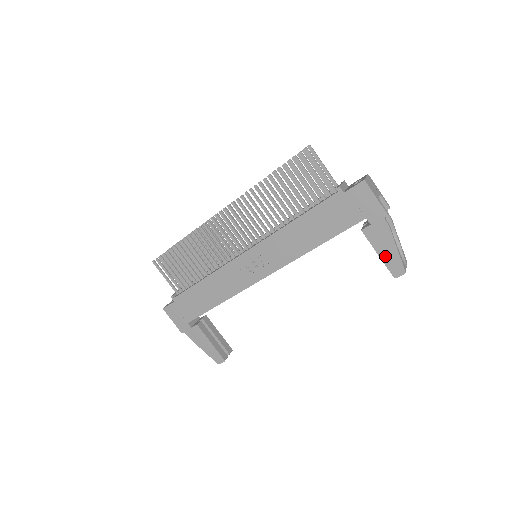
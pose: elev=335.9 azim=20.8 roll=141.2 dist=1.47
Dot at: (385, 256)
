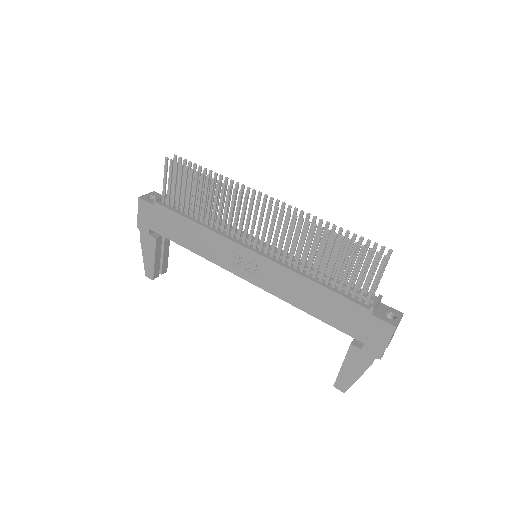
Dot at: (345, 372)
